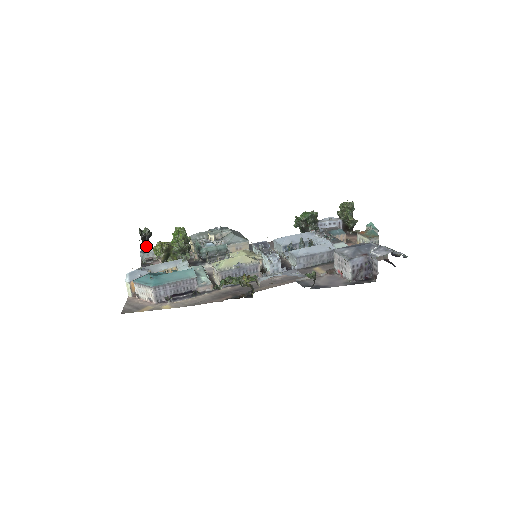
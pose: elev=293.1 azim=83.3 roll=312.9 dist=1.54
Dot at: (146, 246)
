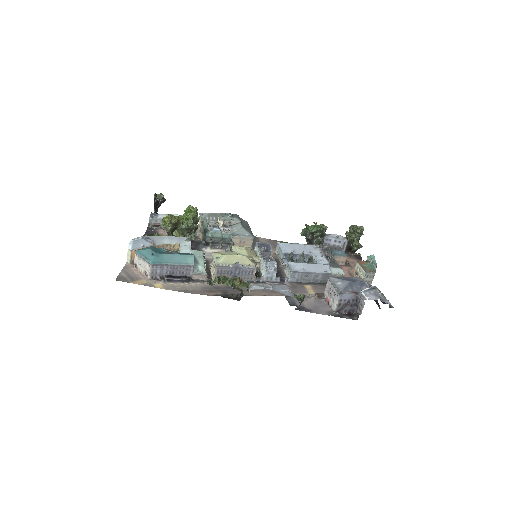
Dot at: (157, 210)
